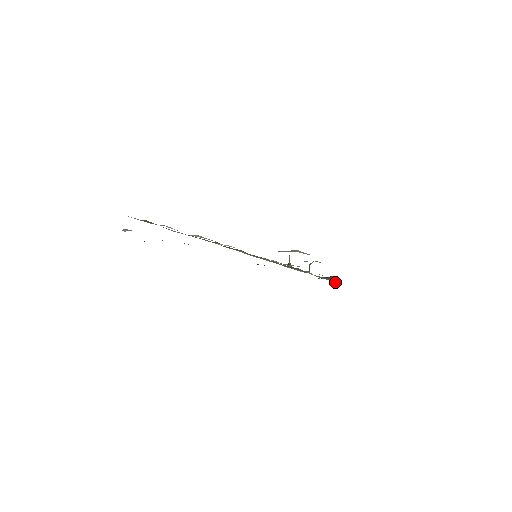
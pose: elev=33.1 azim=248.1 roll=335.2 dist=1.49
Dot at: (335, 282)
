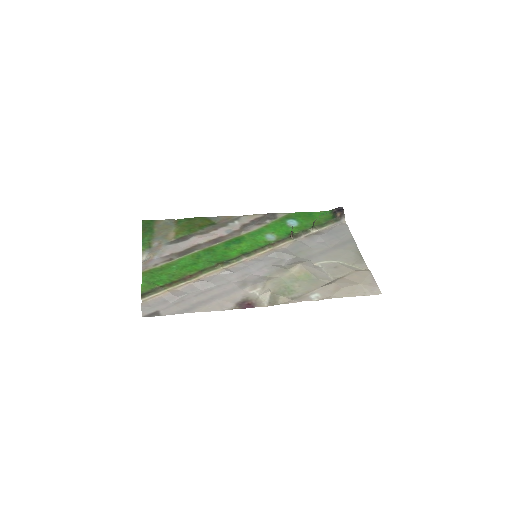
Dot at: (341, 222)
